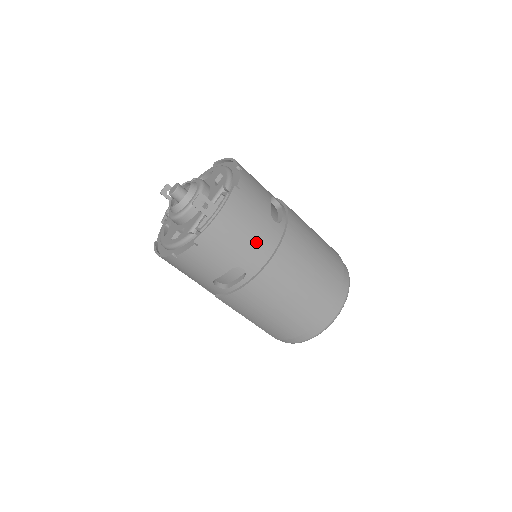
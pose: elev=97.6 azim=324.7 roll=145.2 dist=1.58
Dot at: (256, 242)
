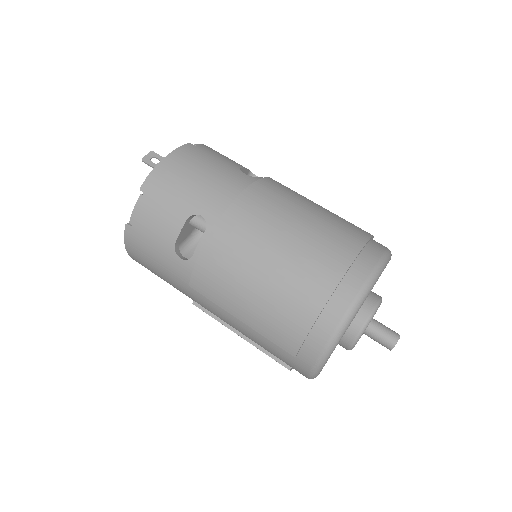
Dot at: (214, 184)
